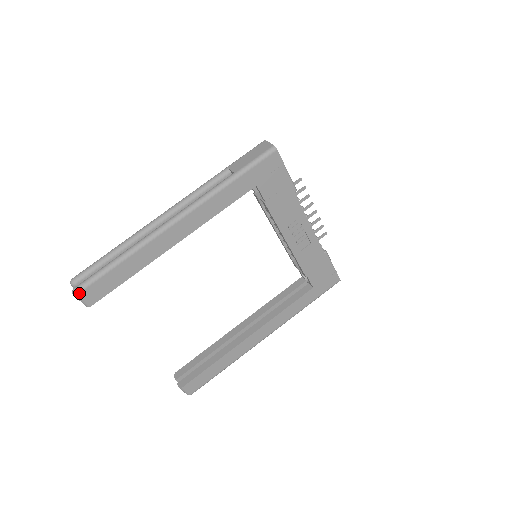
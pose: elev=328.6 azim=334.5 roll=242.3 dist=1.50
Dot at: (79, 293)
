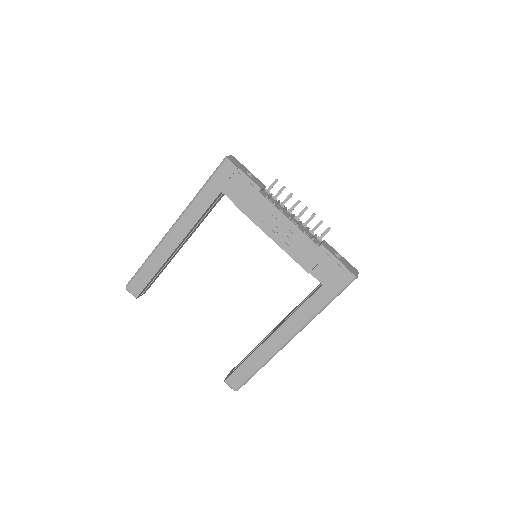
Dot at: (128, 287)
